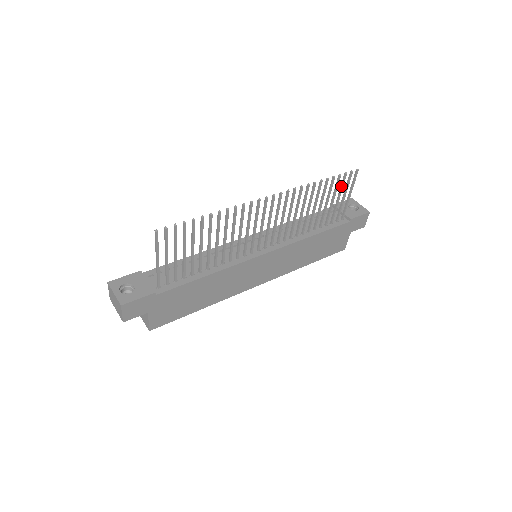
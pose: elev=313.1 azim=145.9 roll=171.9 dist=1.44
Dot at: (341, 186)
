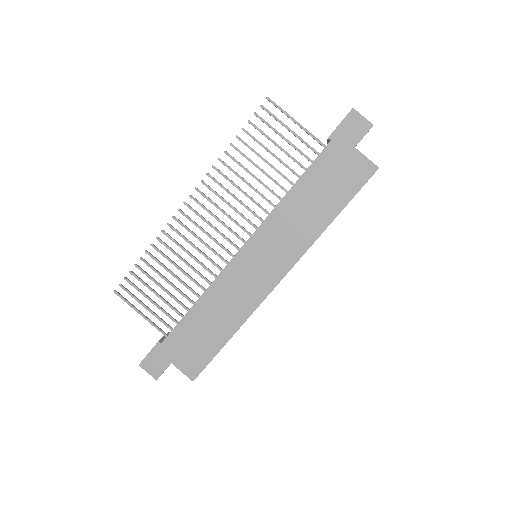
Dot at: (268, 126)
